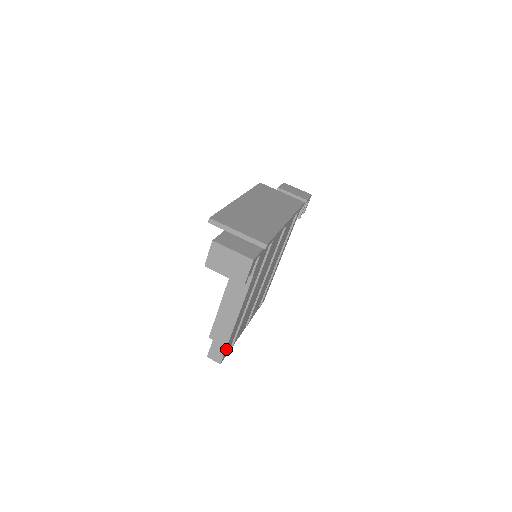
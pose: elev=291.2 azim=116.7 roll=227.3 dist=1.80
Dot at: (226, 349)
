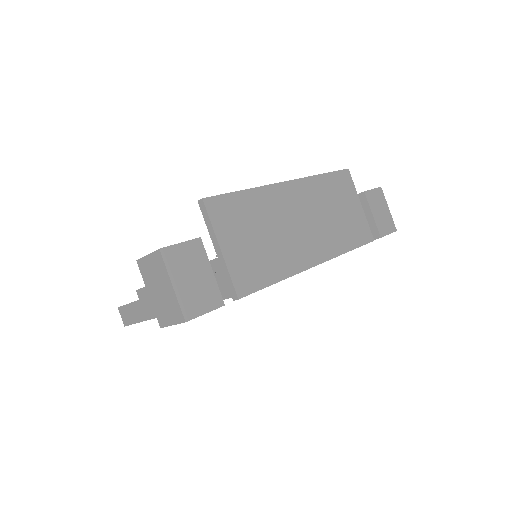
Dot at: occluded
